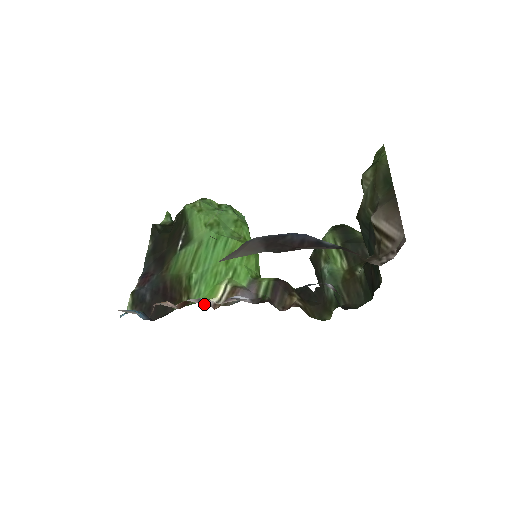
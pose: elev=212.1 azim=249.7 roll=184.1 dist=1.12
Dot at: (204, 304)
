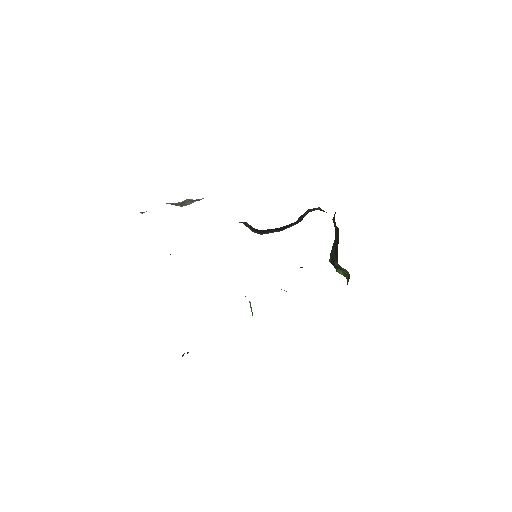
Dot at: occluded
